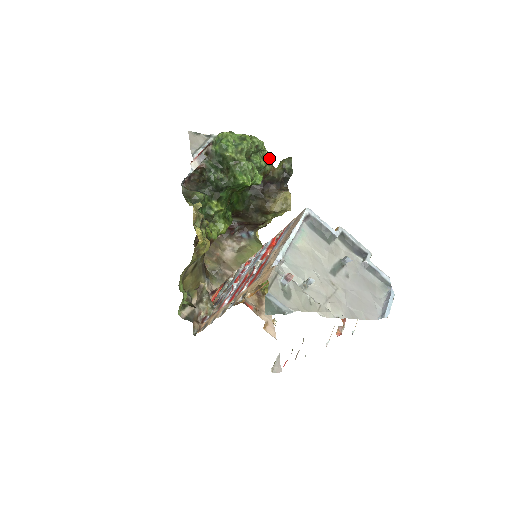
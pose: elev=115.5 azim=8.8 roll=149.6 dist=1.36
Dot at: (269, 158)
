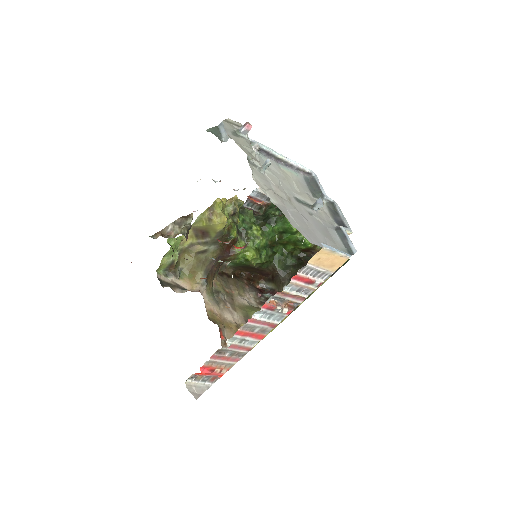
Dot at: occluded
